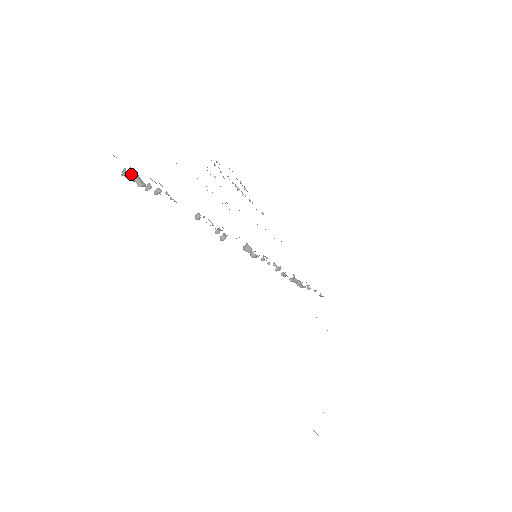
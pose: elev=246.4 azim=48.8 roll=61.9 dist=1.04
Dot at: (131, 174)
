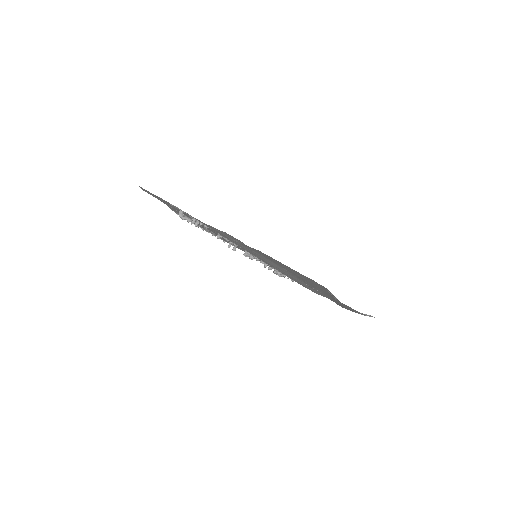
Dot at: (183, 215)
